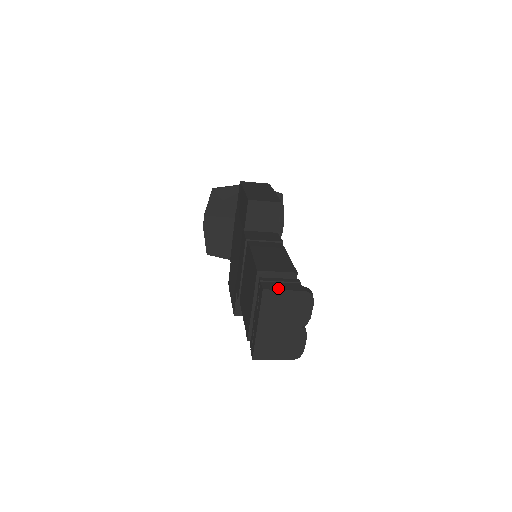
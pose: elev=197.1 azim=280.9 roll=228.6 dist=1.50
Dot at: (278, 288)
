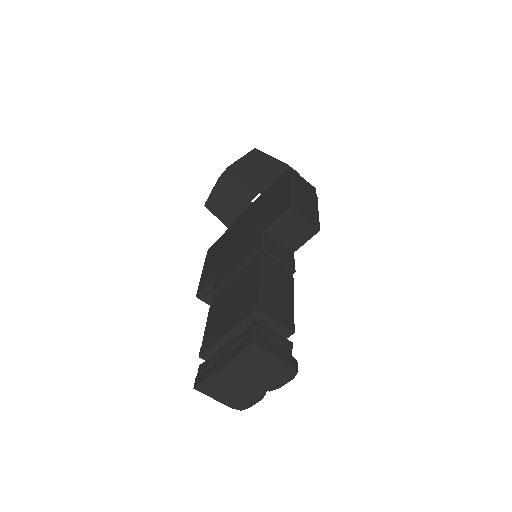
Dot at: (269, 348)
